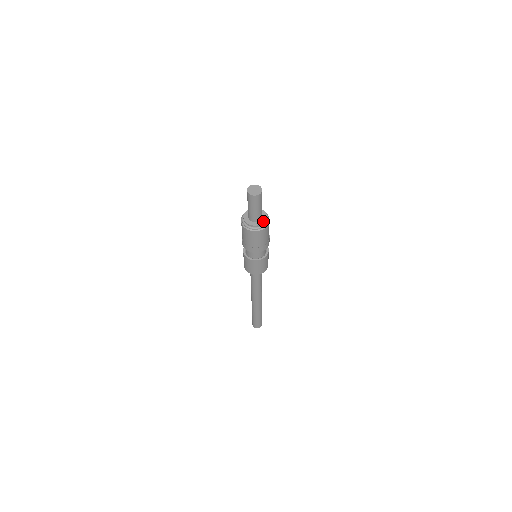
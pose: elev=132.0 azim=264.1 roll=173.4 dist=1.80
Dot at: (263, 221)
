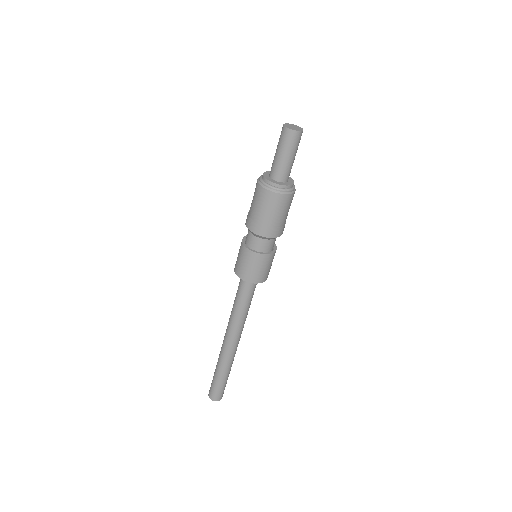
Dot at: (282, 184)
